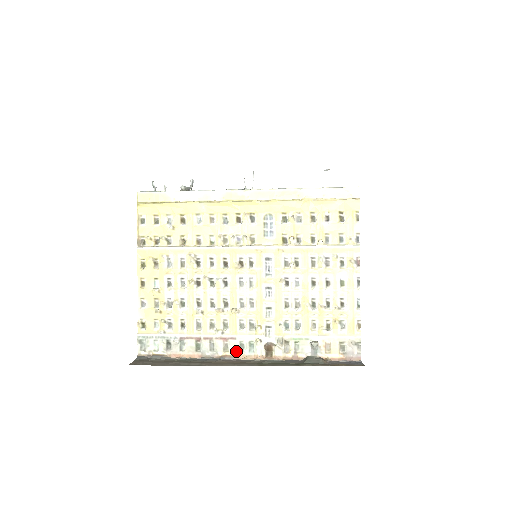
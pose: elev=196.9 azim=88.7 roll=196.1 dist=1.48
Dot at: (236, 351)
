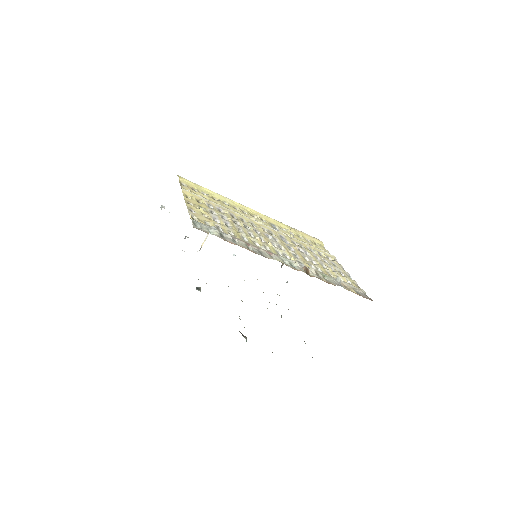
Dot at: (282, 262)
